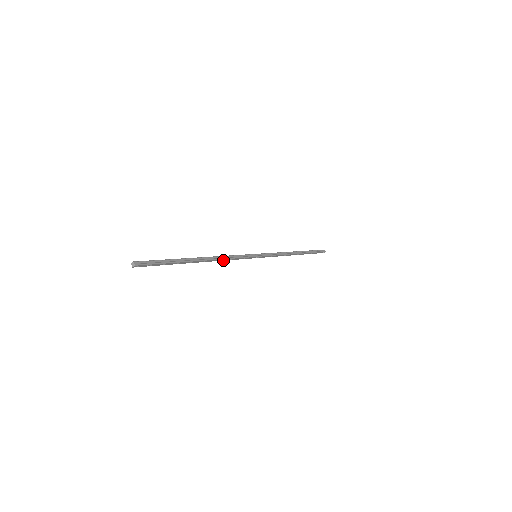
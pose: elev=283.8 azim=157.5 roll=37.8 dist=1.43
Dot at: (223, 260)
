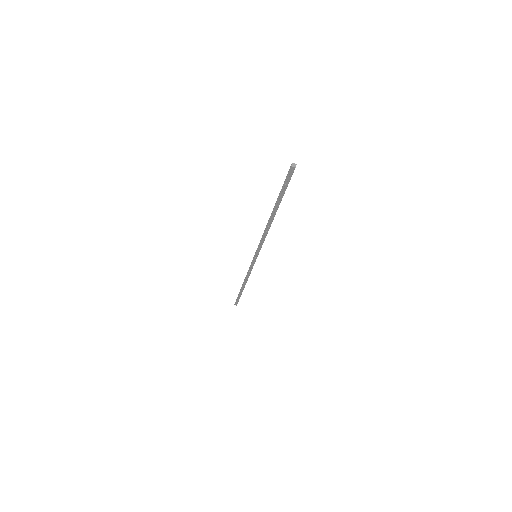
Dot at: (264, 233)
